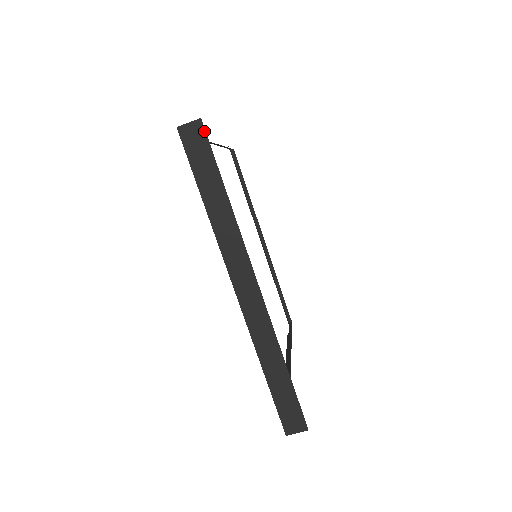
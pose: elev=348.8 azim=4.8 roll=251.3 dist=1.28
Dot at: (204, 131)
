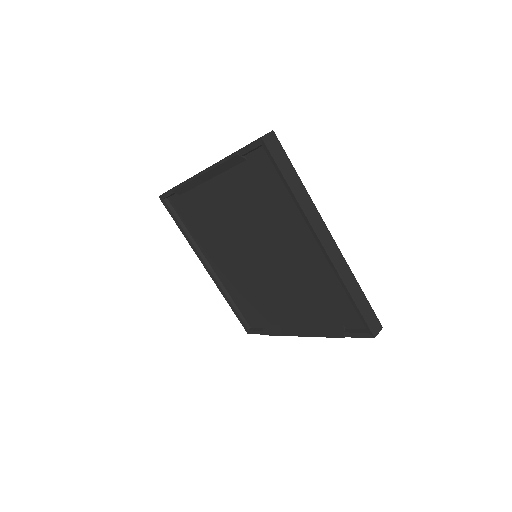
Dot at: (277, 138)
